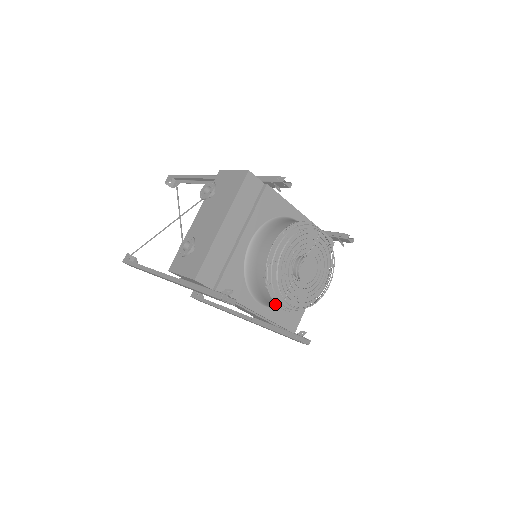
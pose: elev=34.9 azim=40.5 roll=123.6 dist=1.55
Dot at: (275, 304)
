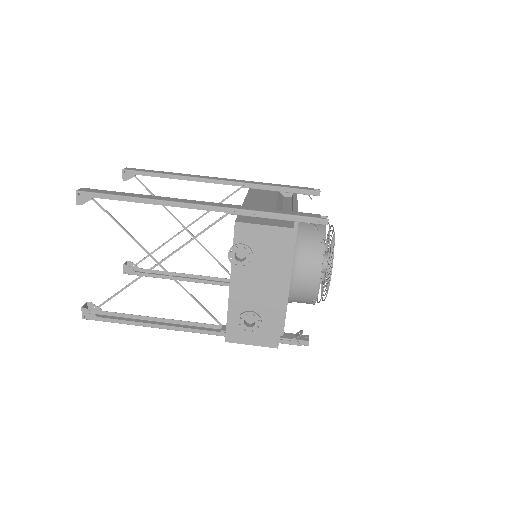
Dot at: occluded
